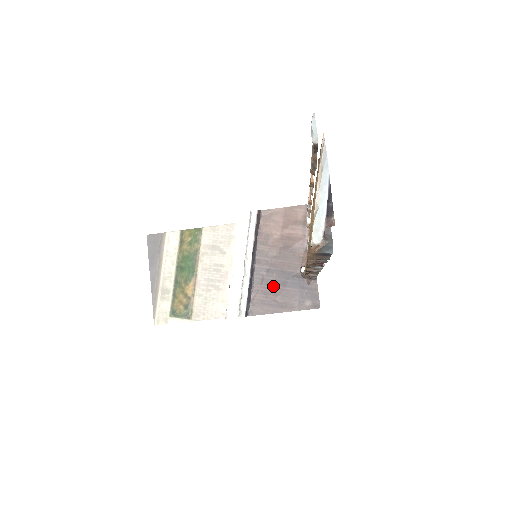
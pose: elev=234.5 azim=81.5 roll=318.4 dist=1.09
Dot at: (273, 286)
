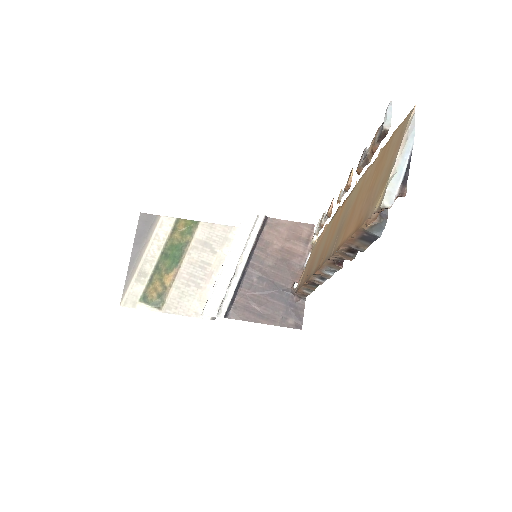
Dot at: (260, 294)
